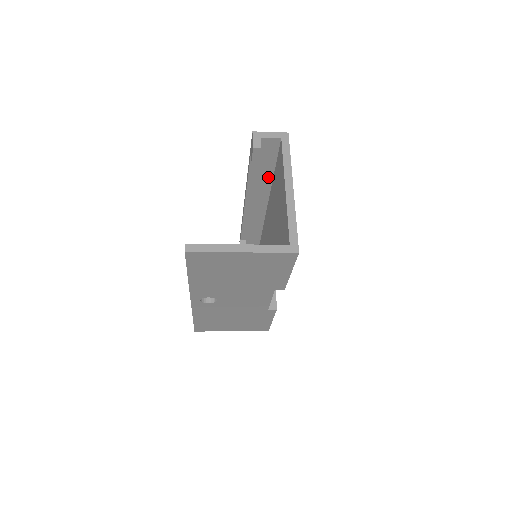
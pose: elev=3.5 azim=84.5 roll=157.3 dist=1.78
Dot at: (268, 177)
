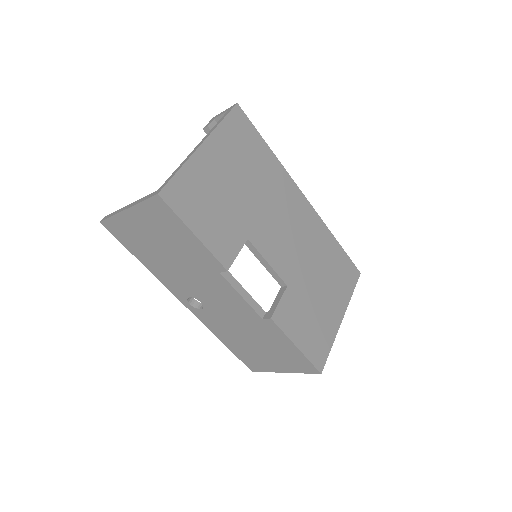
Dot at: occluded
